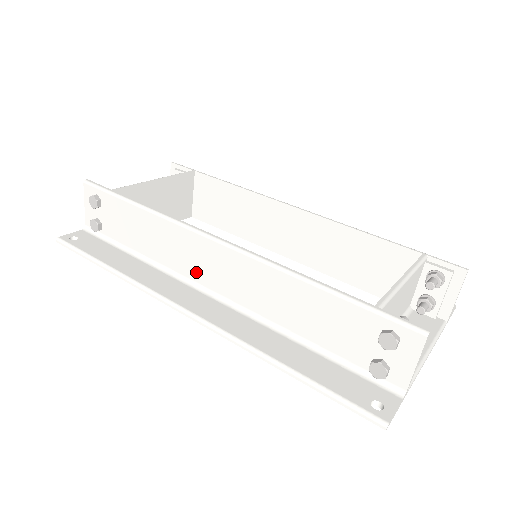
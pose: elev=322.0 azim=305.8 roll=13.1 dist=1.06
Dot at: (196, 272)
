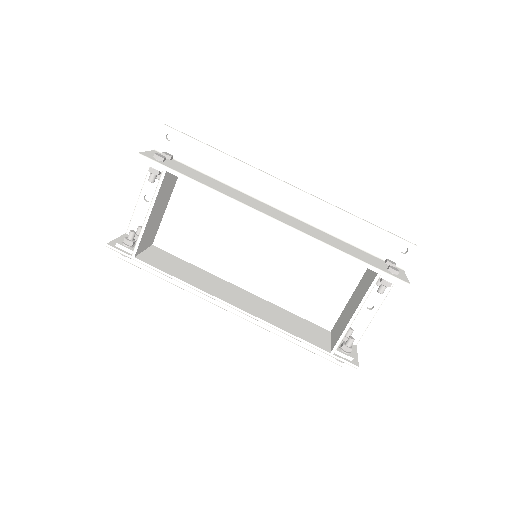
Dot at: occluded
